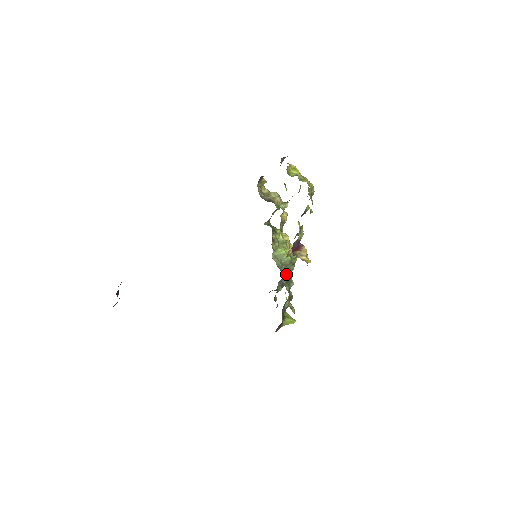
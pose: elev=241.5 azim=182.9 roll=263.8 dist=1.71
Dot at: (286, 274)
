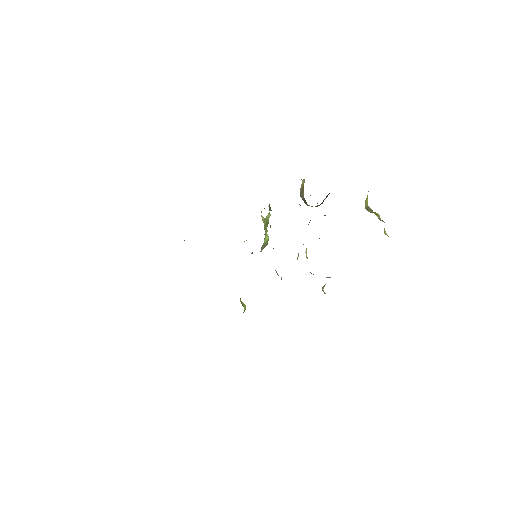
Dot at: occluded
